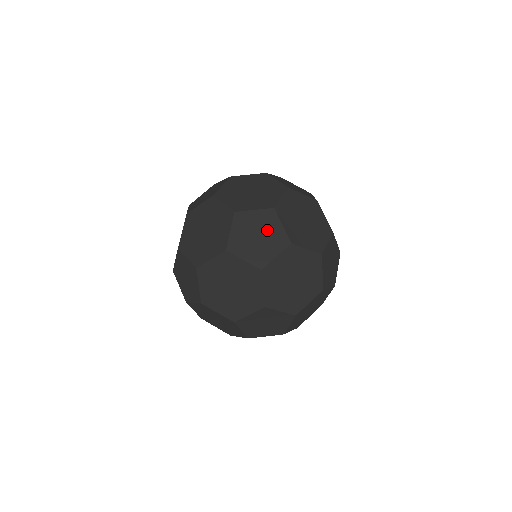
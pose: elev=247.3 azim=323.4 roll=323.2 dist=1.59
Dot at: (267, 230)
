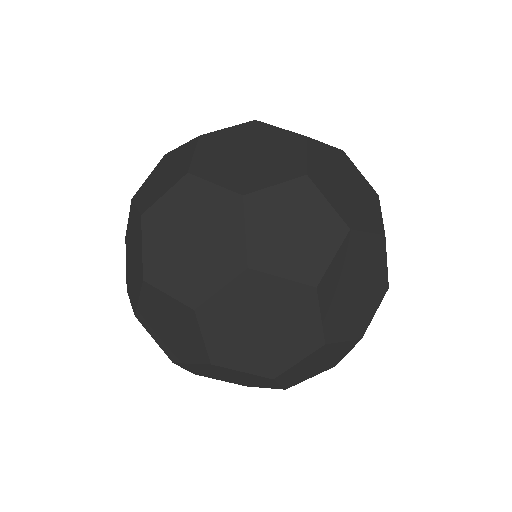
Dot at: (306, 216)
